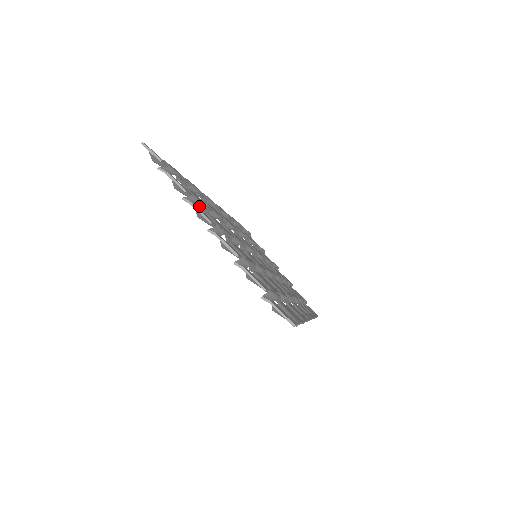
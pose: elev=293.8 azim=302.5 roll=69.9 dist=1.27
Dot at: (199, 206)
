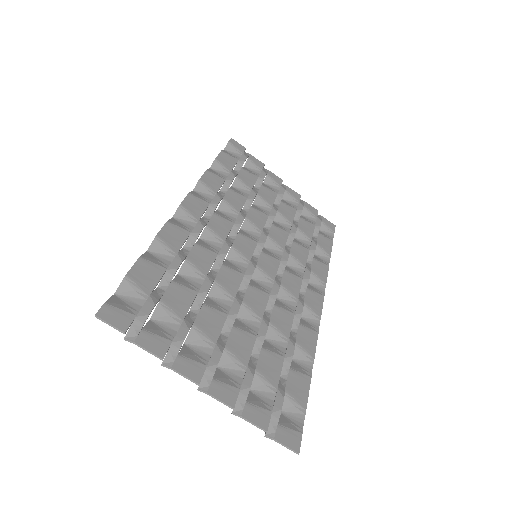
Dot at: (180, 277)
